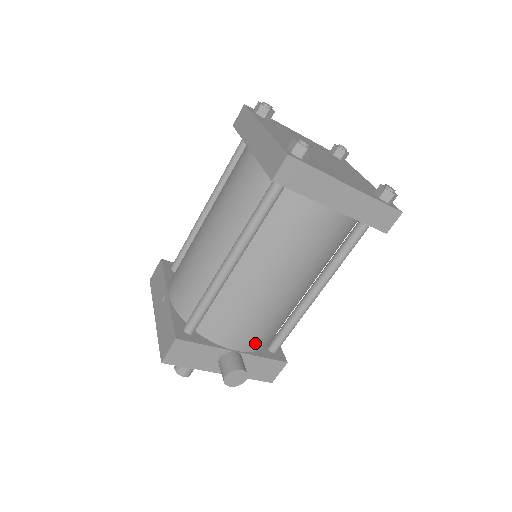
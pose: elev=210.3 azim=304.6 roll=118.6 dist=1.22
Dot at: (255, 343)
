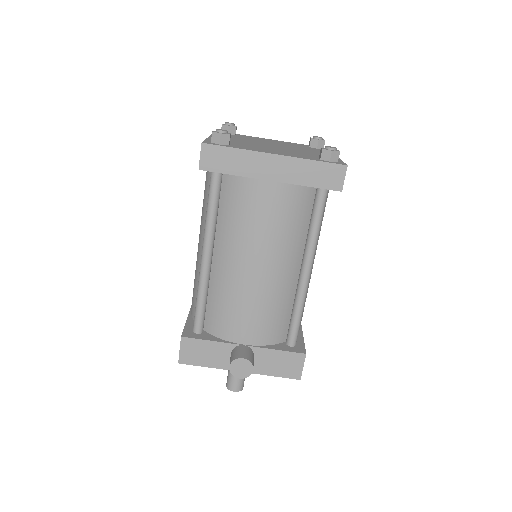
Dot at: (262, 335)
